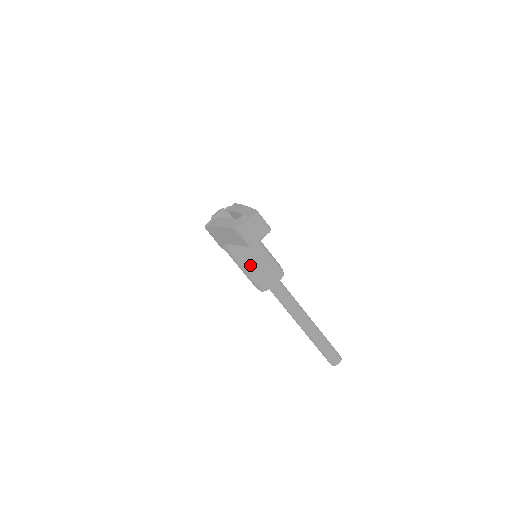
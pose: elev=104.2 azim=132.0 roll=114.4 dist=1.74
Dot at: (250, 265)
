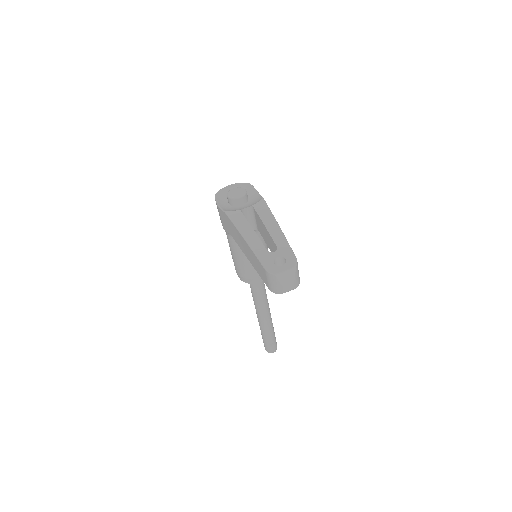
Dot at: (245, 259)
